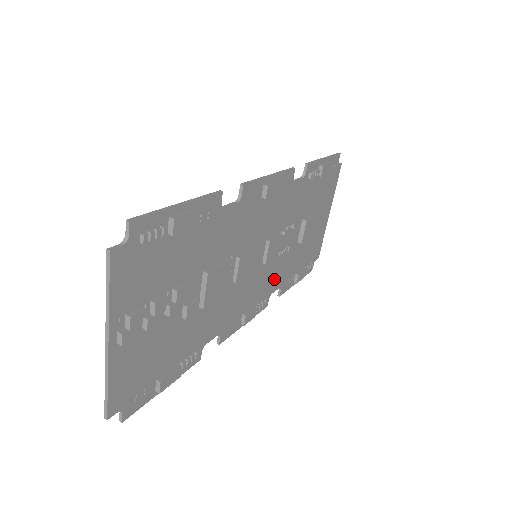
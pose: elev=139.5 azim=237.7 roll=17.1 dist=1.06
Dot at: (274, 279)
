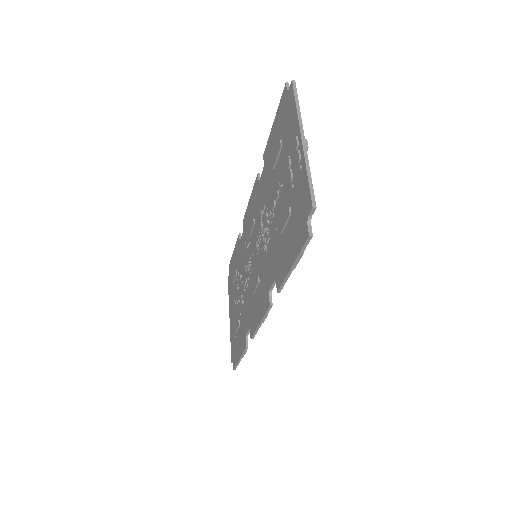
Dot at: occluded
